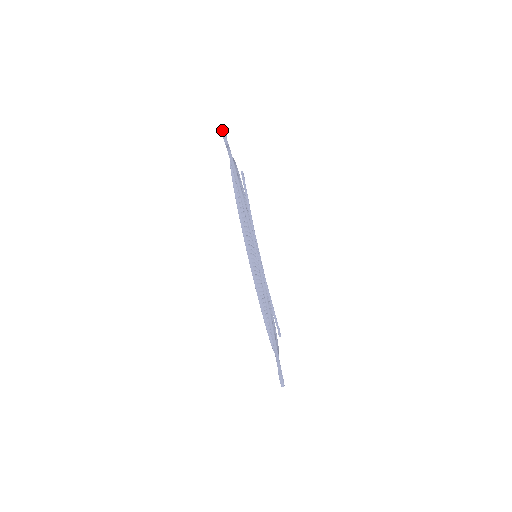
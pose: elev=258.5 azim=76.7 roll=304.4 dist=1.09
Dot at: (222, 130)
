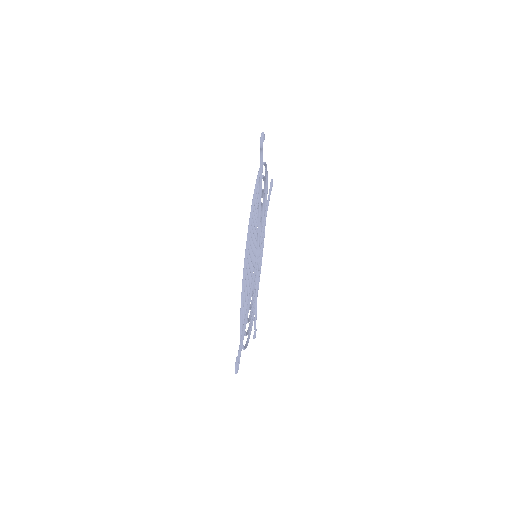
Dot at: (261, 134)
